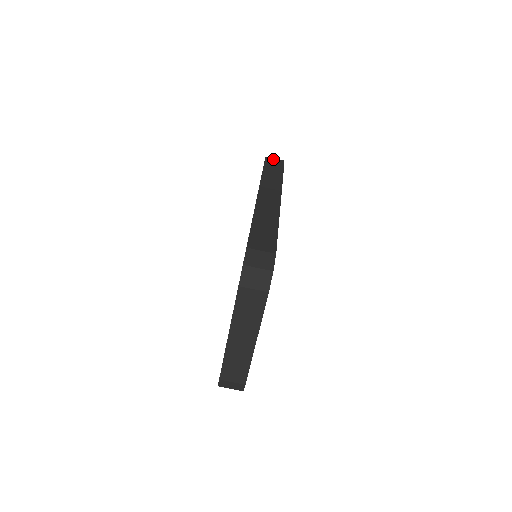
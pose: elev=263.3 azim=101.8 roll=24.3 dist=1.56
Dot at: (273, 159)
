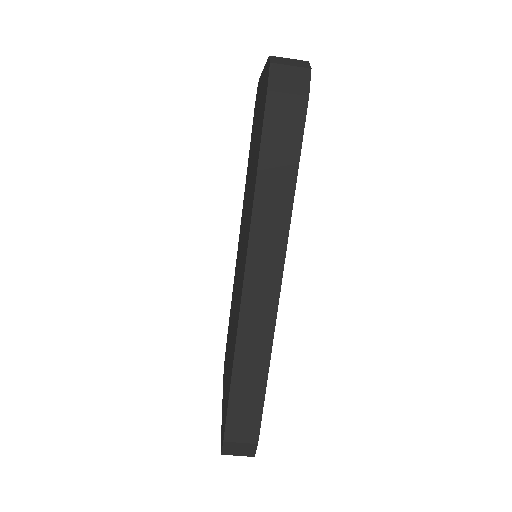
Dot at: (283, 101)
